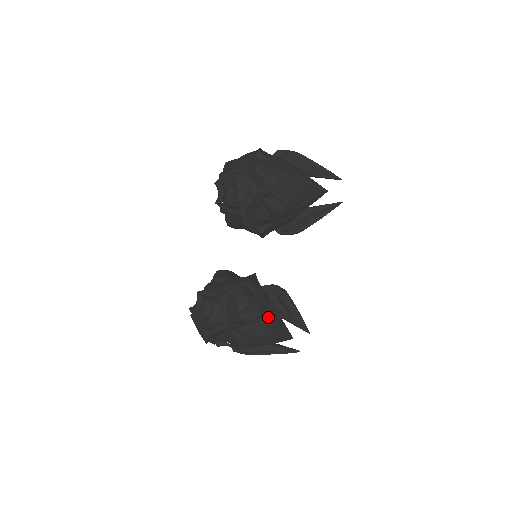
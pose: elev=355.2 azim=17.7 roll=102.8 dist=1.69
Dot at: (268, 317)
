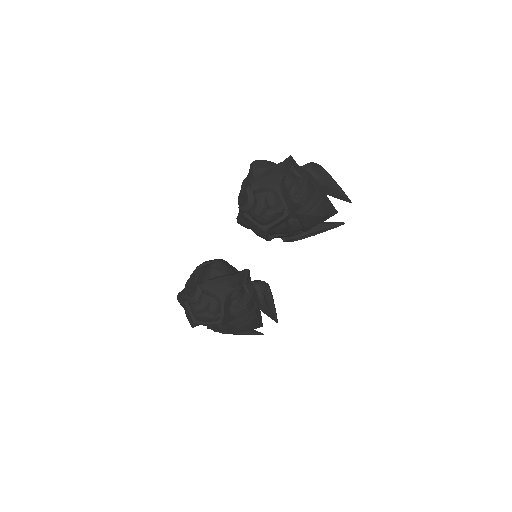
Dot at: (253, 313)
